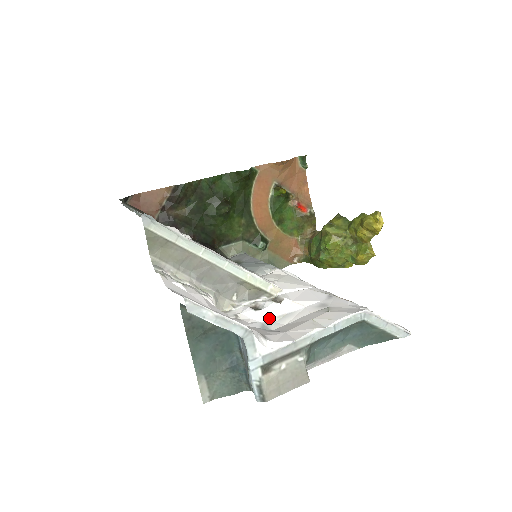
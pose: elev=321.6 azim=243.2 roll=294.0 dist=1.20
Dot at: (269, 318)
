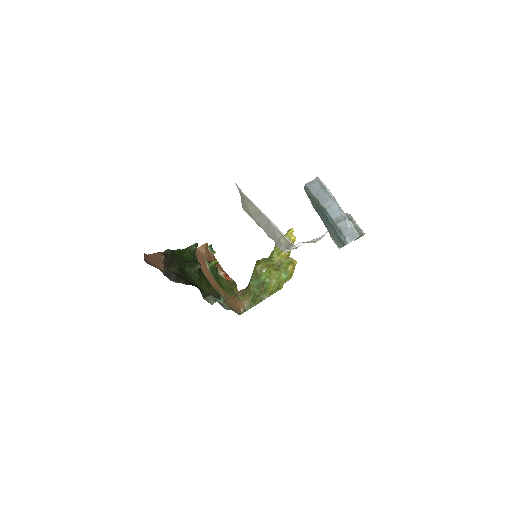
Dot at: occluded
